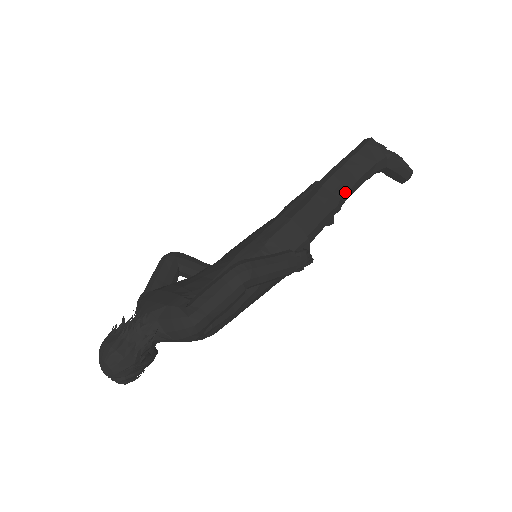
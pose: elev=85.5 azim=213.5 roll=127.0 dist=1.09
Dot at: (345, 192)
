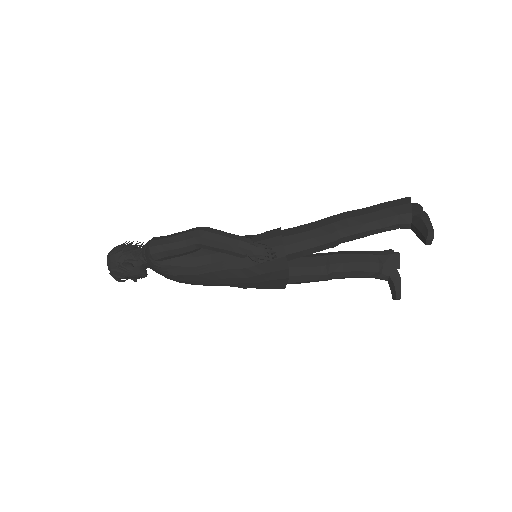
Dot at: (346, 227)
